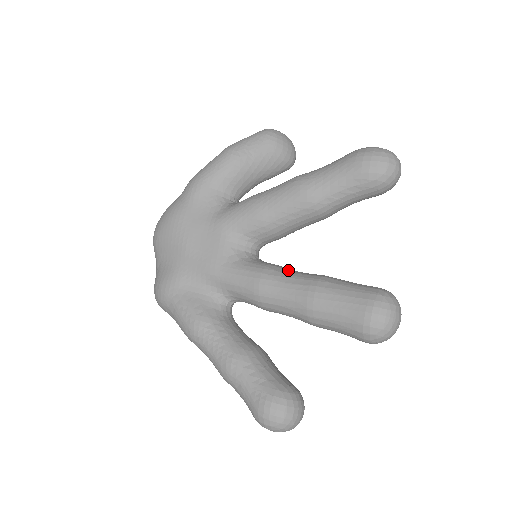
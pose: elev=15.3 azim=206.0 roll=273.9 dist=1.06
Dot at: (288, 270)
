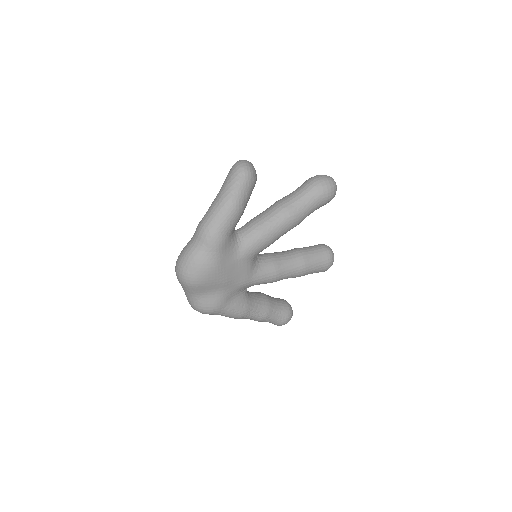
Dot at: (284, 260)
